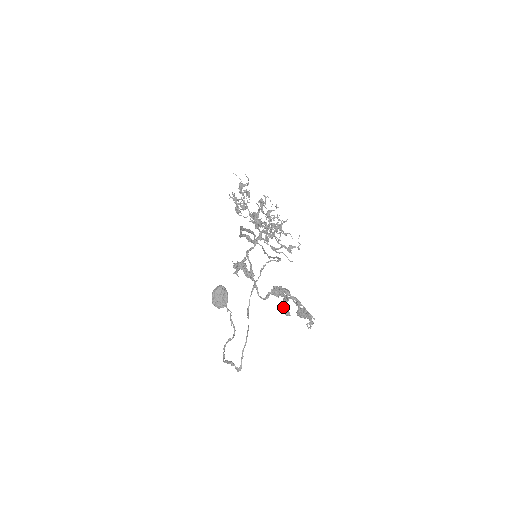
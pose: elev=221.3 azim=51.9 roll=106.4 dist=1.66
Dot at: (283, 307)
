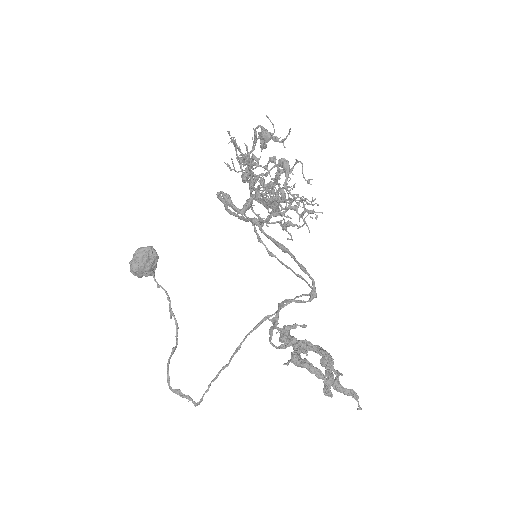
Dot at: (327, 389)
